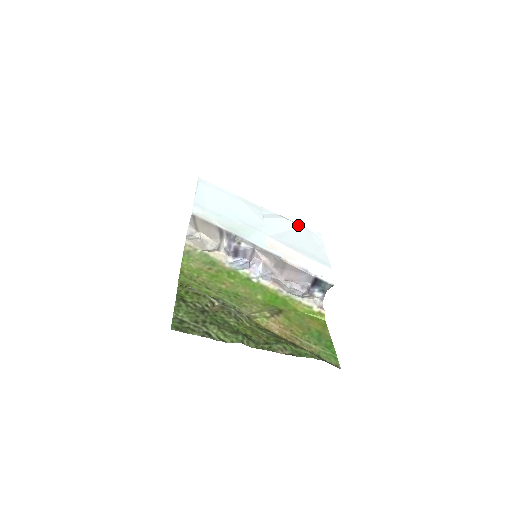
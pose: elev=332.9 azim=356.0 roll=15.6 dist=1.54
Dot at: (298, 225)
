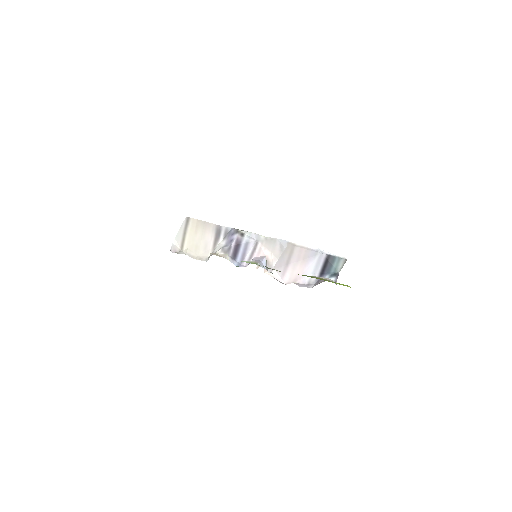
Dot at: occluded
